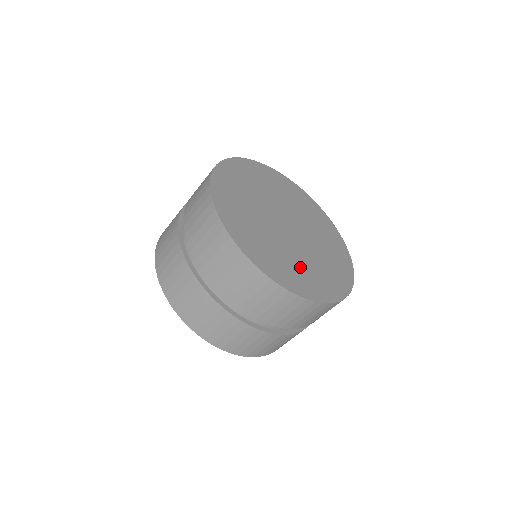
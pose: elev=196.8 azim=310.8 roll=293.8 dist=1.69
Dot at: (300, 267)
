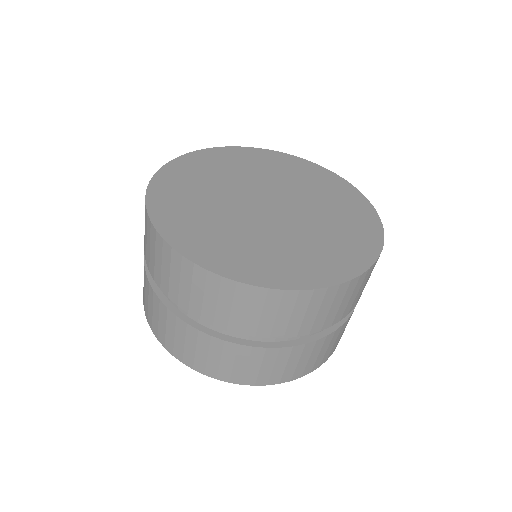
Dot at: (296, 250)
